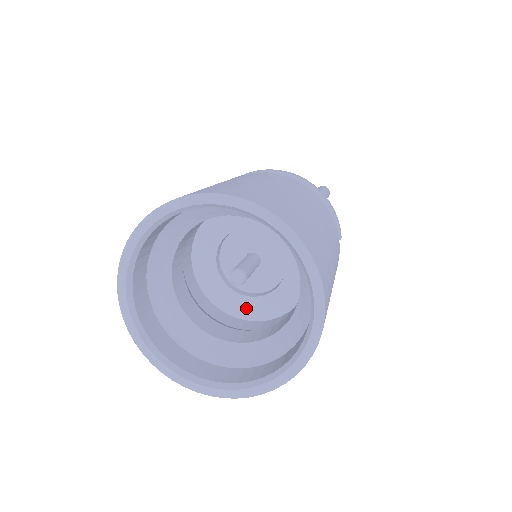
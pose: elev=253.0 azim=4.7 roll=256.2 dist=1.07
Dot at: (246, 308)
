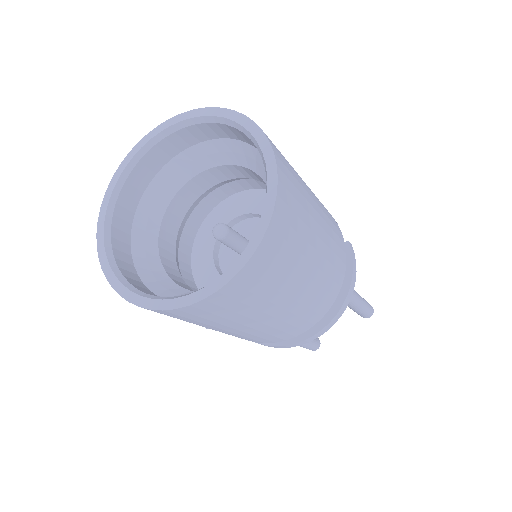
Dot at: occluded
